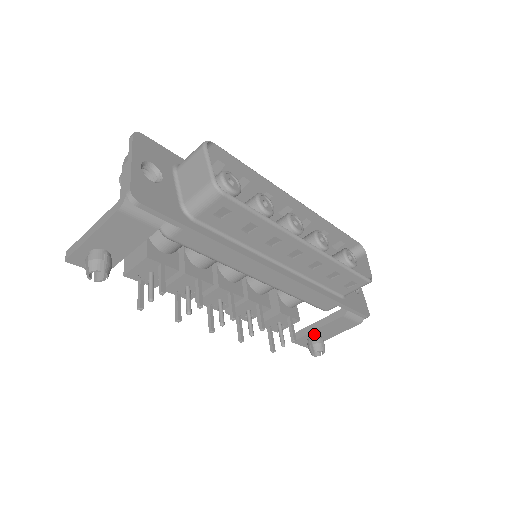
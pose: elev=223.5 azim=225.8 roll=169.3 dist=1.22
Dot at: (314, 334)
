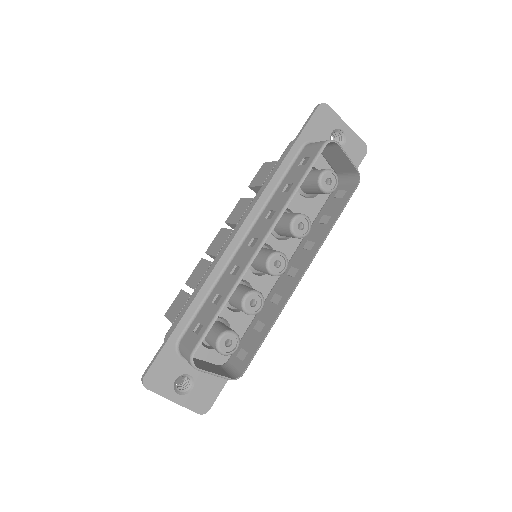
Dot at: occluded
